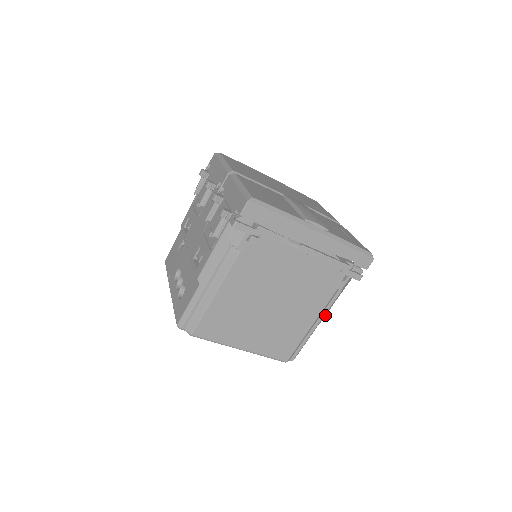
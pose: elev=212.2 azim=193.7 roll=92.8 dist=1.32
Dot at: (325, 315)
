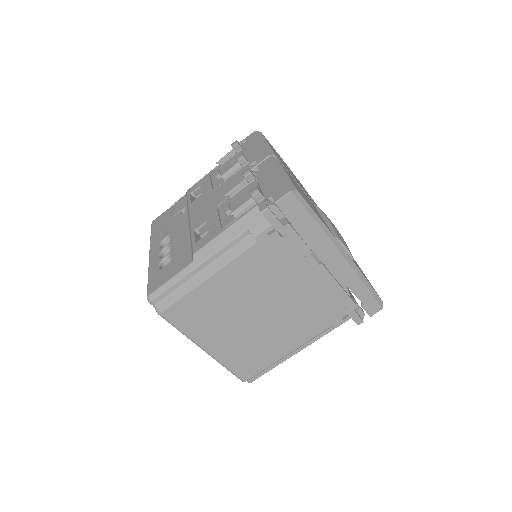
Dot at: occluded
